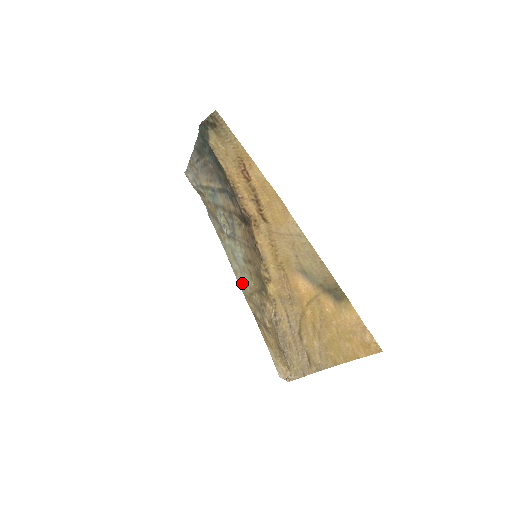
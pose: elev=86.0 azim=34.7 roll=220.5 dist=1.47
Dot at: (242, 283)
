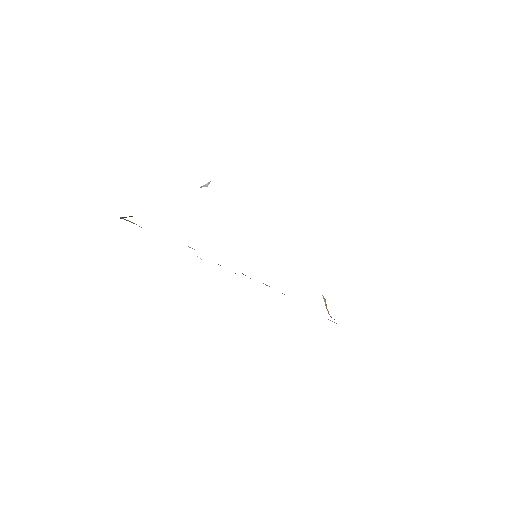
Dot at: occluded
